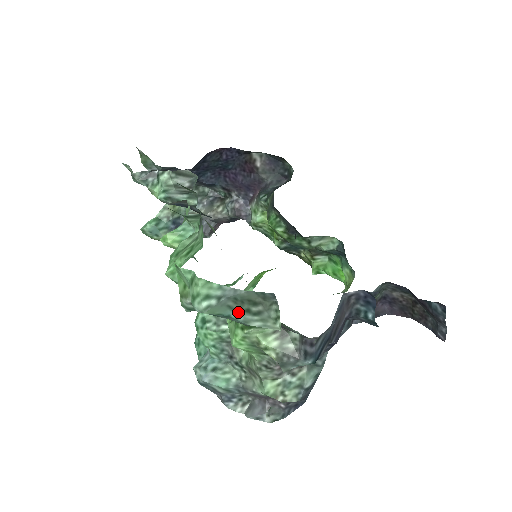
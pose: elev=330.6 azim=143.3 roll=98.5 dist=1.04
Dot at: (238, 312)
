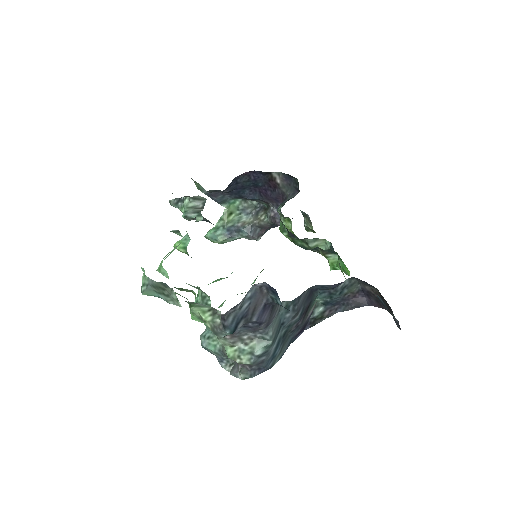
Dot at: (161, 295)
